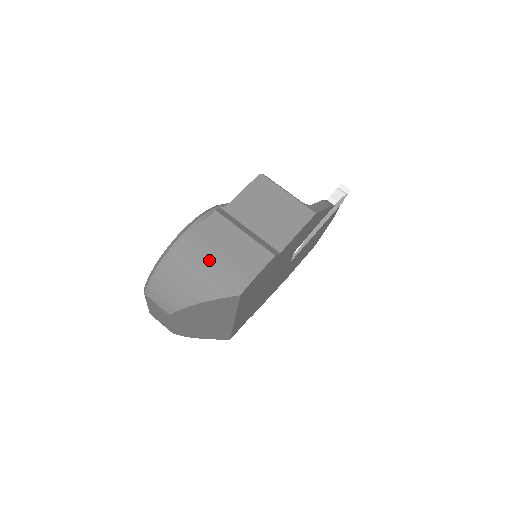
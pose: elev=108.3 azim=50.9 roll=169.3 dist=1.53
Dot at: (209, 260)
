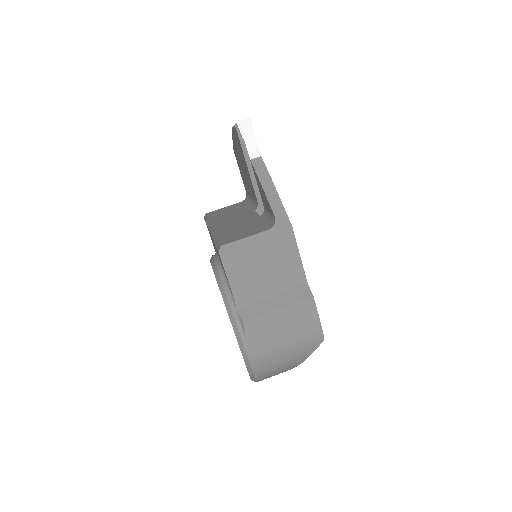
Dot at: (283, 349)
